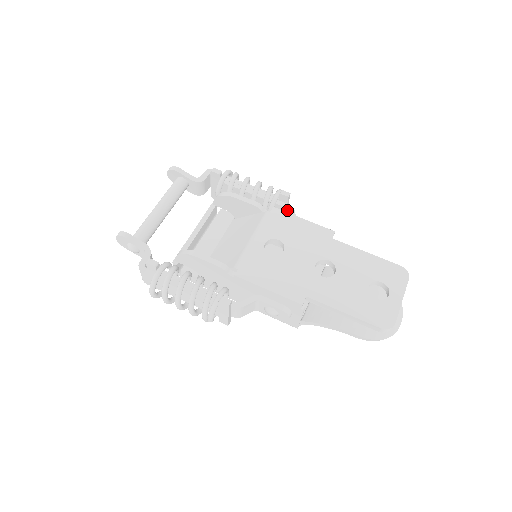
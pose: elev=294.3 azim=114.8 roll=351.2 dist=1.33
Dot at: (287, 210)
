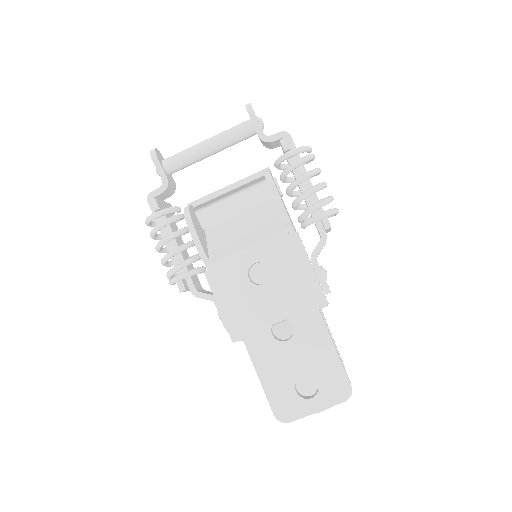
Dot at: (320, 236)
